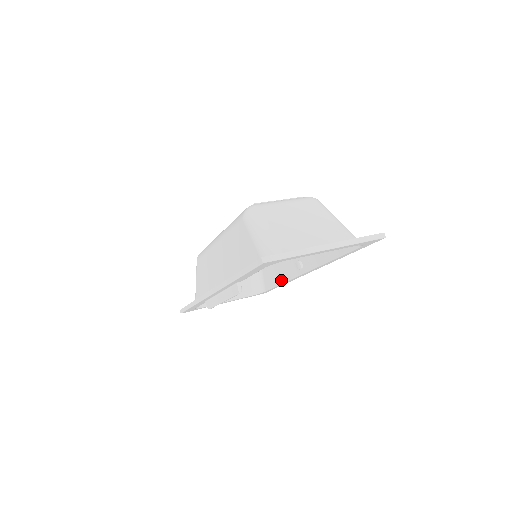
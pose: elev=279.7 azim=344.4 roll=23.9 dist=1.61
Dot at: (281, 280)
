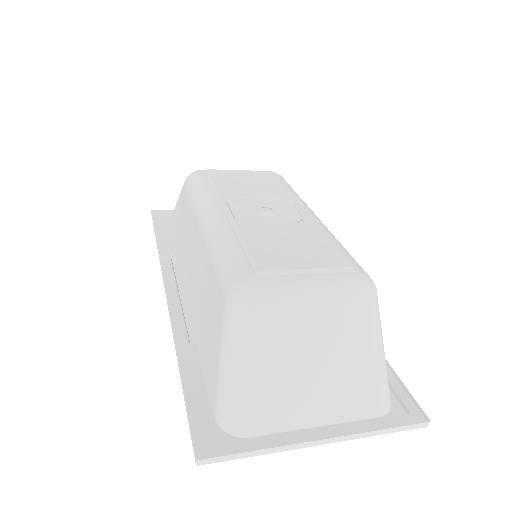
Dot at: occluded
